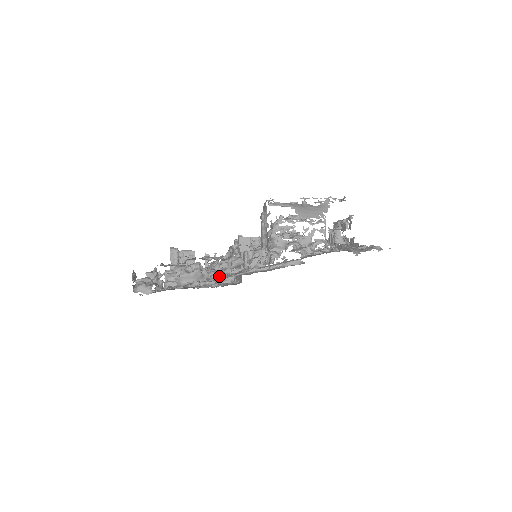
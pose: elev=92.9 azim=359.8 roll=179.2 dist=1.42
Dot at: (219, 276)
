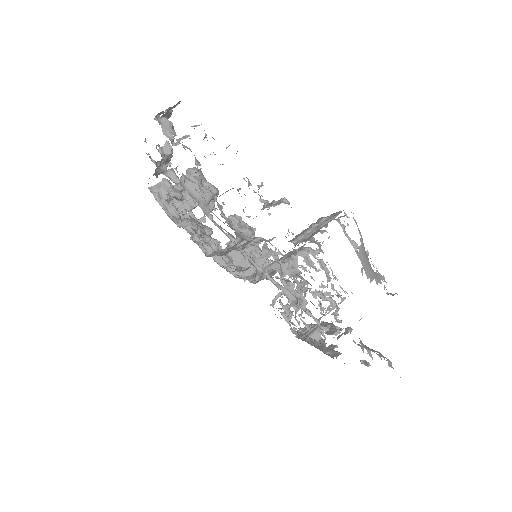
Dot at: (217, 225)
